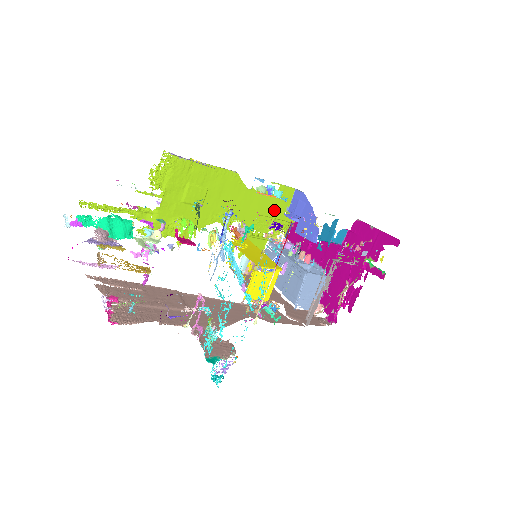
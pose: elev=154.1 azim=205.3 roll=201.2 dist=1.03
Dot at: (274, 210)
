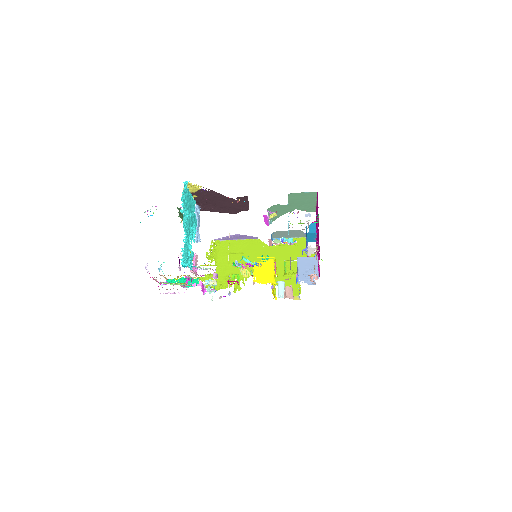
Dot at: (295, 255)
